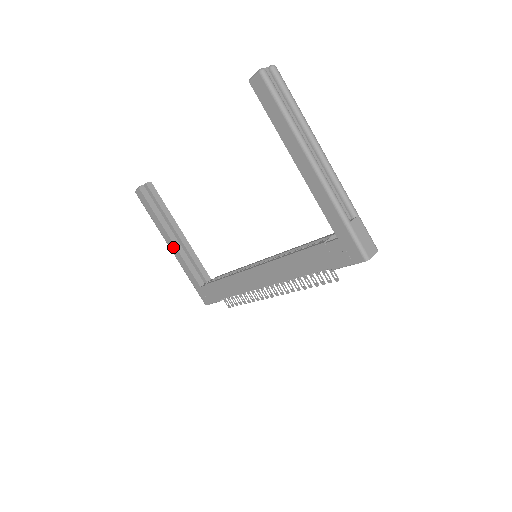
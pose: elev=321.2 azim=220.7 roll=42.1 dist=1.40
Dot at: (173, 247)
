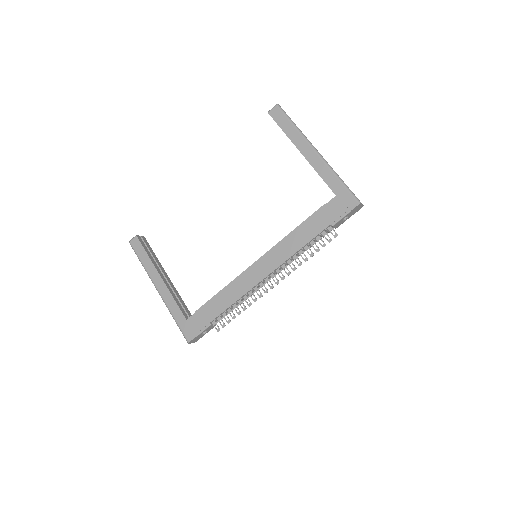
Dot at: (161, 285)
